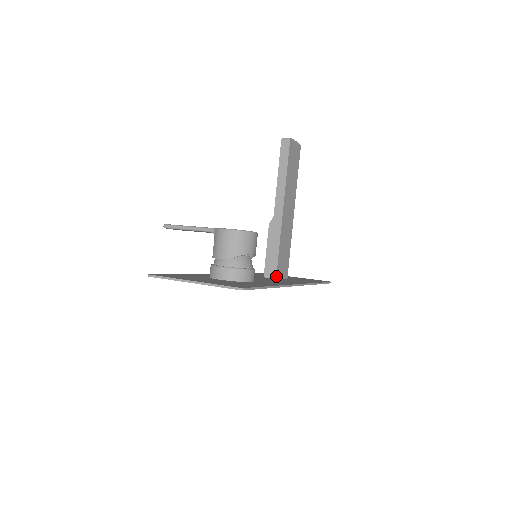
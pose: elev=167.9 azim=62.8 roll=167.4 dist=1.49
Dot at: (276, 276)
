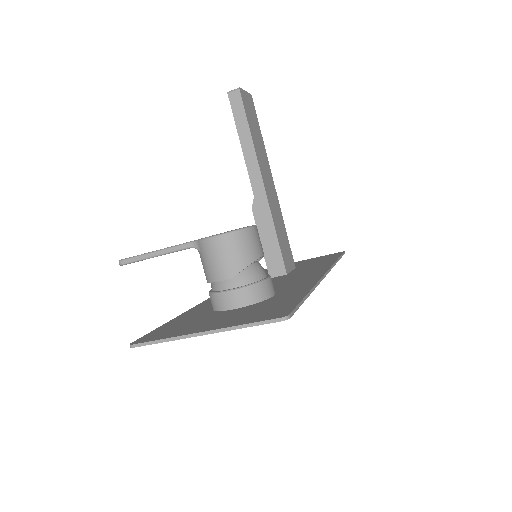
Dot at: (285, 271)
